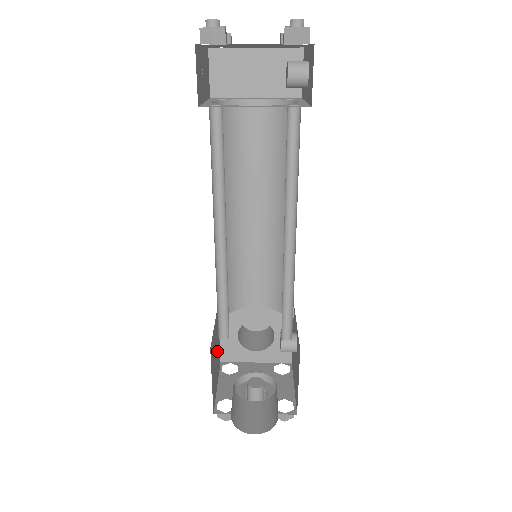
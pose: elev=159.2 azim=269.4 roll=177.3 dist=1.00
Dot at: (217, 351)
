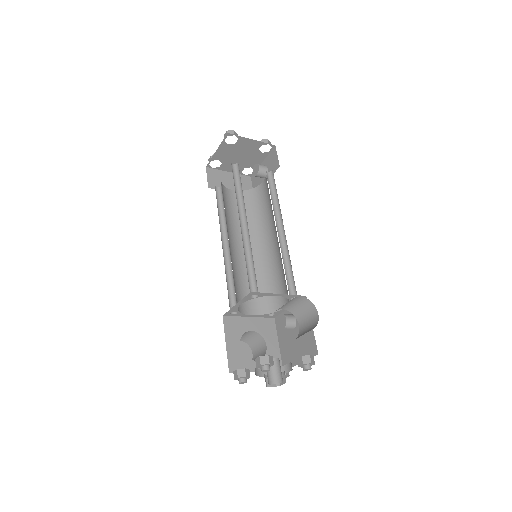
Dot at: occluded
